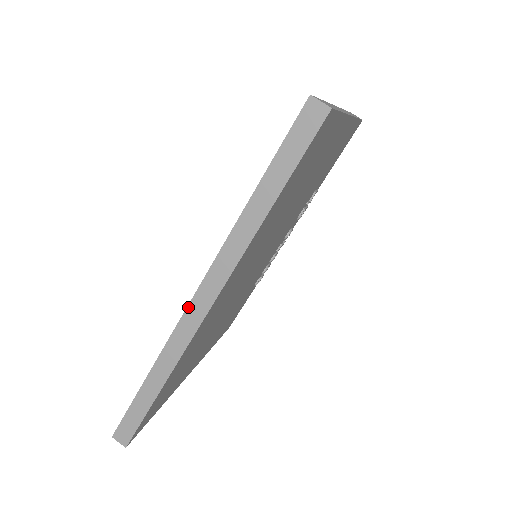
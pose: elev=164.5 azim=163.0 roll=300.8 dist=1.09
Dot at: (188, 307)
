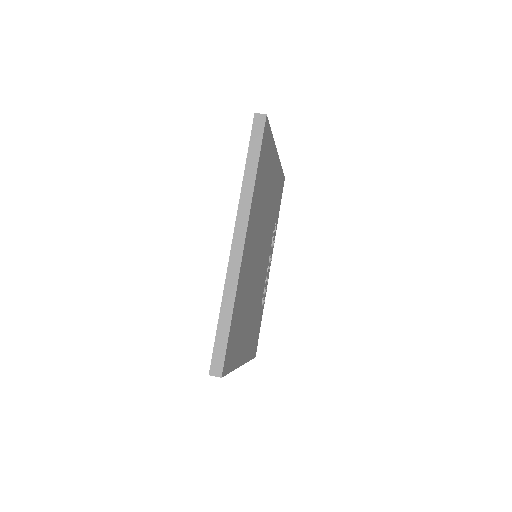
Dot at: (232, 247)
